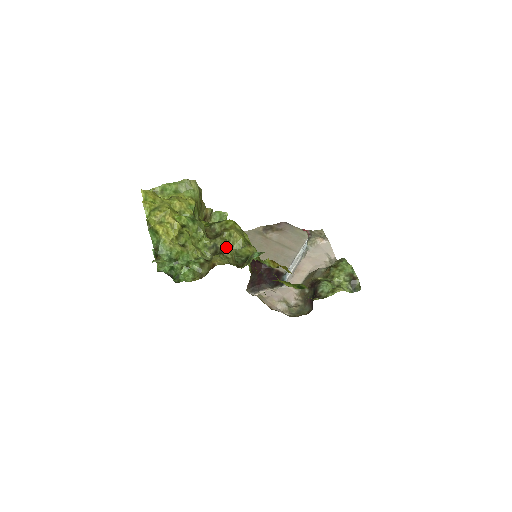
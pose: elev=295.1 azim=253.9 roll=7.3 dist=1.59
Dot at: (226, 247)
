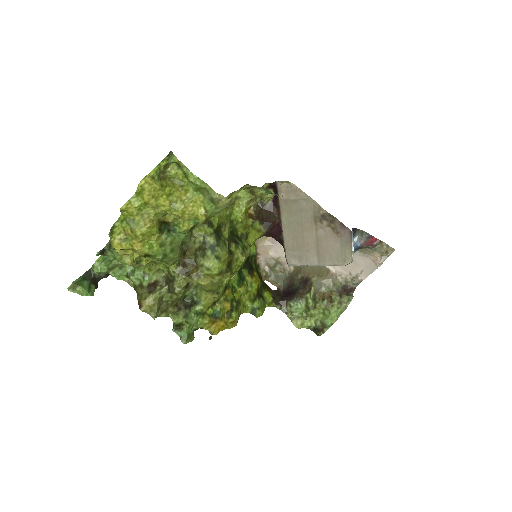
Dot at: (178, 292)
